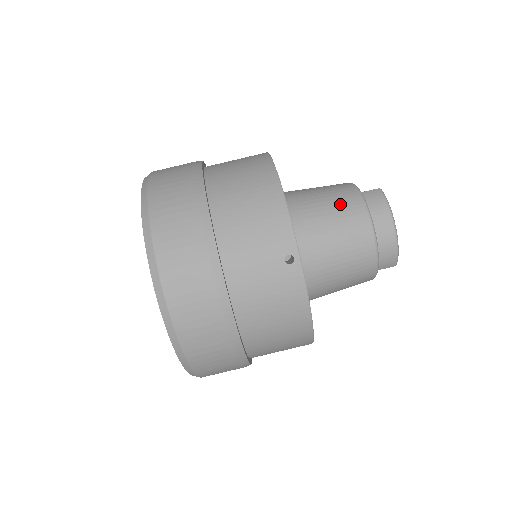
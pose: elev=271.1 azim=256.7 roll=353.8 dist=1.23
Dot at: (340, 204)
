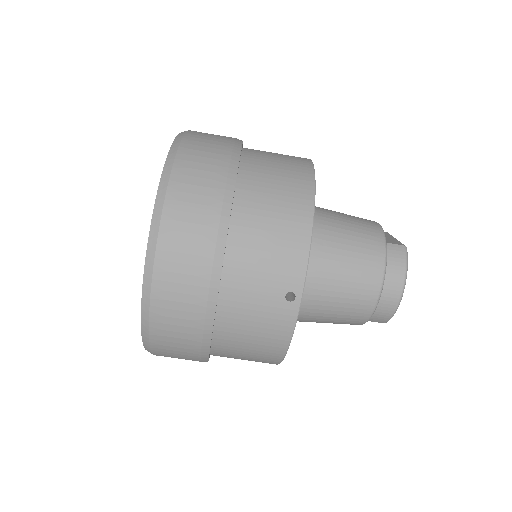
Dot at: (361, 249)
